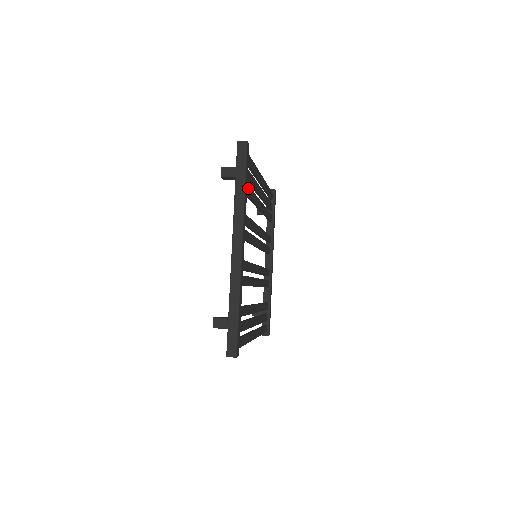
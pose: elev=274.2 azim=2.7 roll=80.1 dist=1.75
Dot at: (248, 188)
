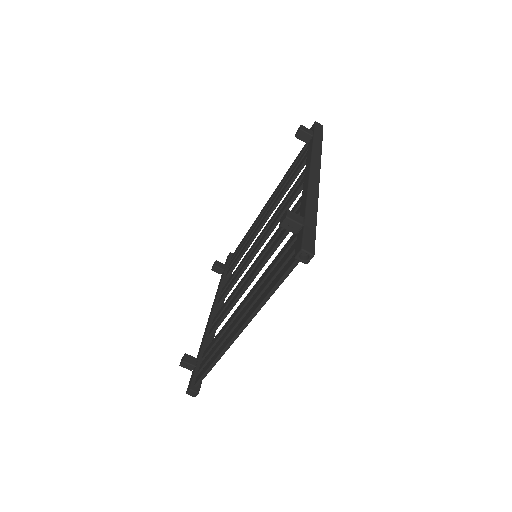
Dot at: occluded
